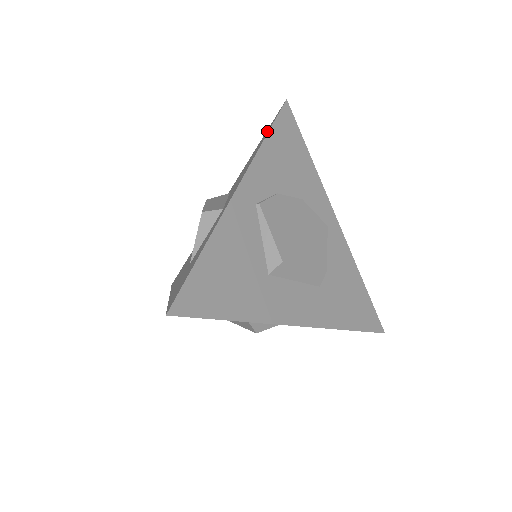
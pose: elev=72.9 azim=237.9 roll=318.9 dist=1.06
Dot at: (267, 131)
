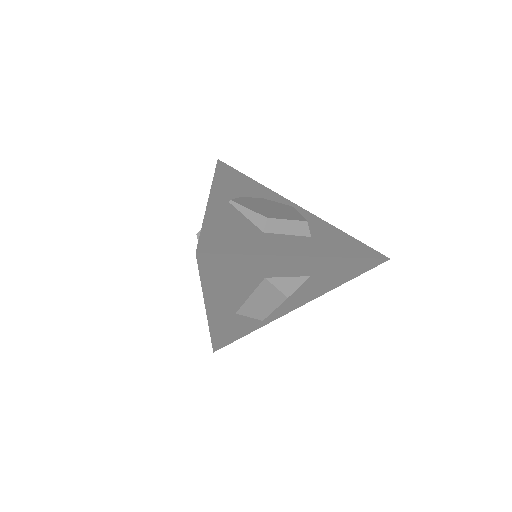
Dot at: occluded
